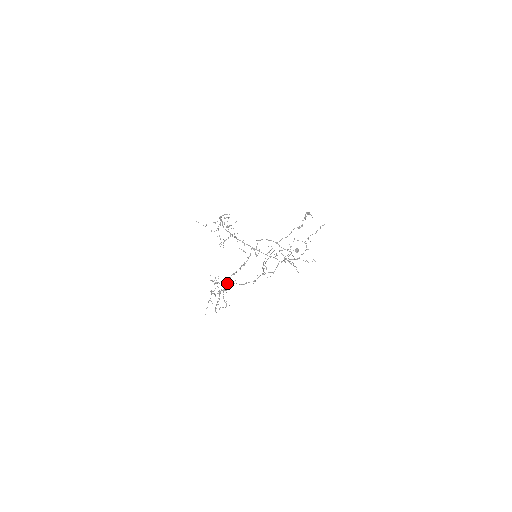
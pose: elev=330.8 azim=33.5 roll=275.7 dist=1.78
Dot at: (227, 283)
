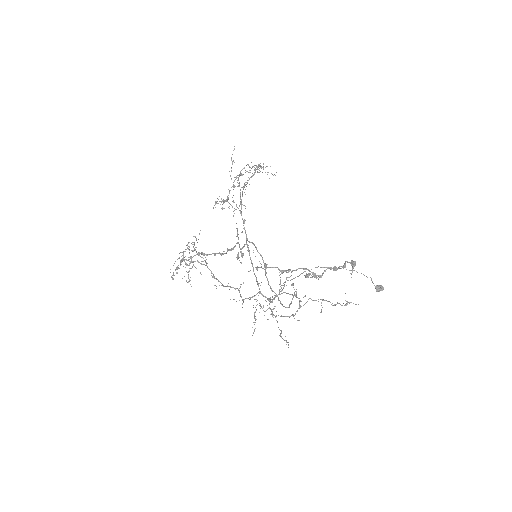
Dot at: occluded
